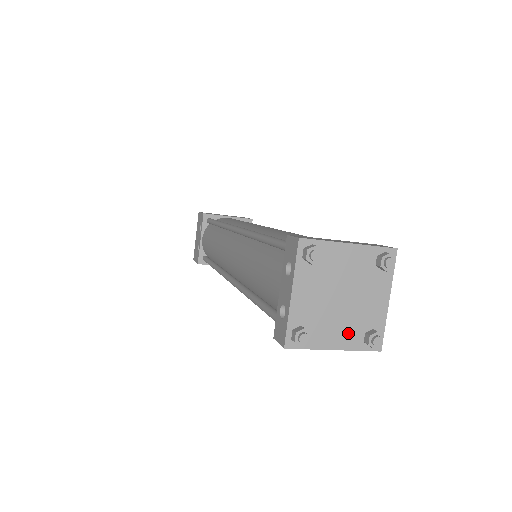
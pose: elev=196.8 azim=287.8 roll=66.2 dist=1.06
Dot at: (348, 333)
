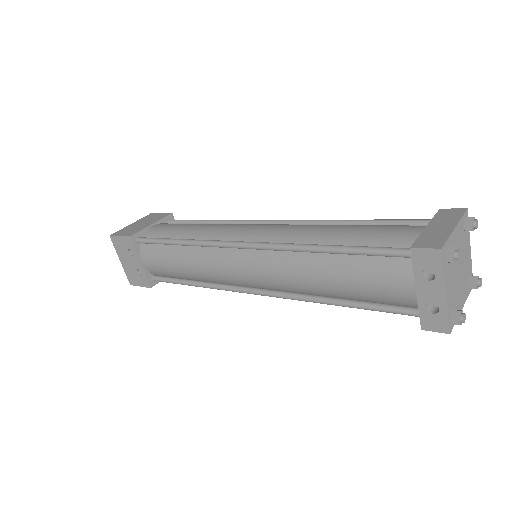
Dot at: (464, 290)
